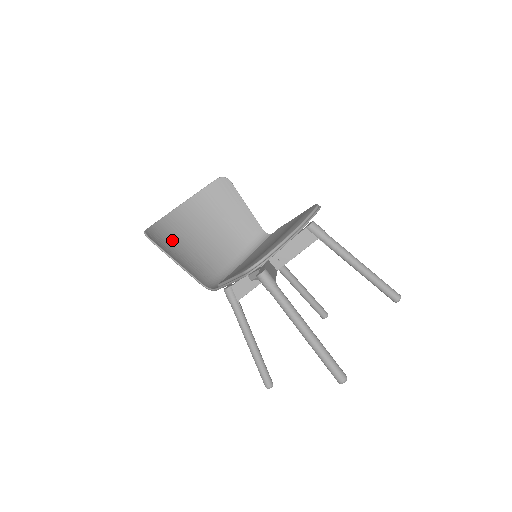
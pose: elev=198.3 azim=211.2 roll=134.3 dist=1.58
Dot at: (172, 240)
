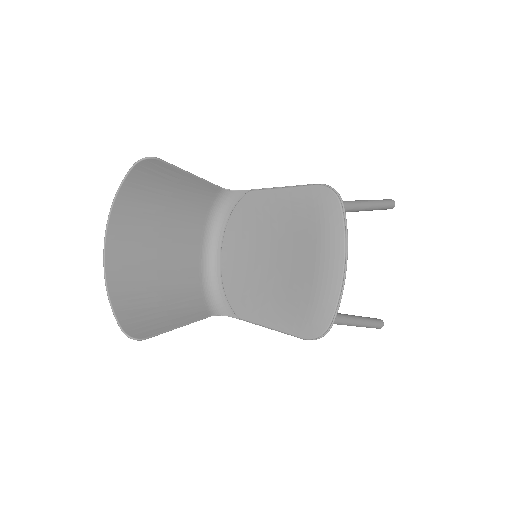
Dot at: (142, 295)
